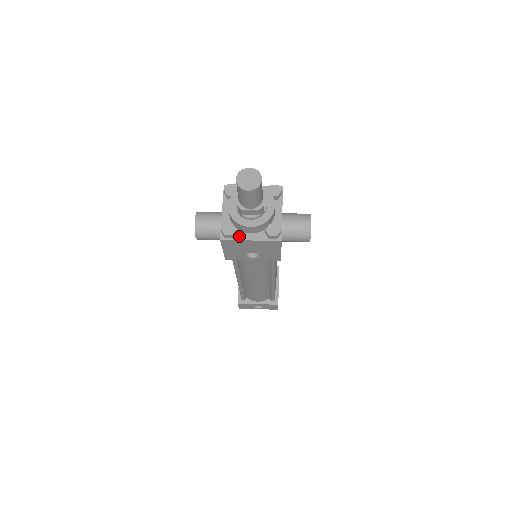
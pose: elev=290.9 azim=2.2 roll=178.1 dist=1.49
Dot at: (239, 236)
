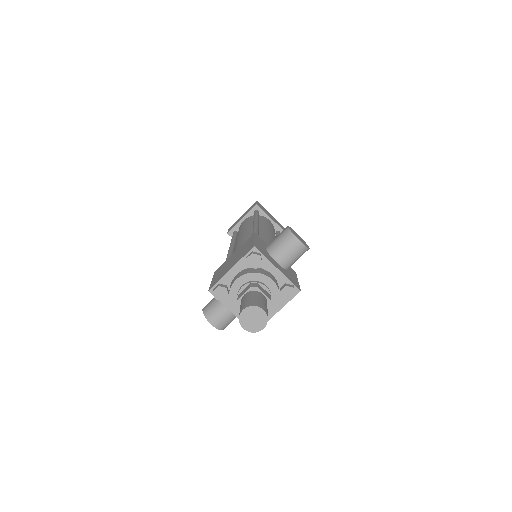
Dot at: occluded
